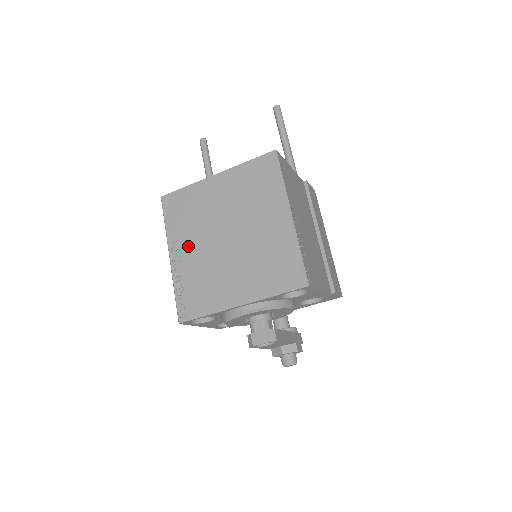
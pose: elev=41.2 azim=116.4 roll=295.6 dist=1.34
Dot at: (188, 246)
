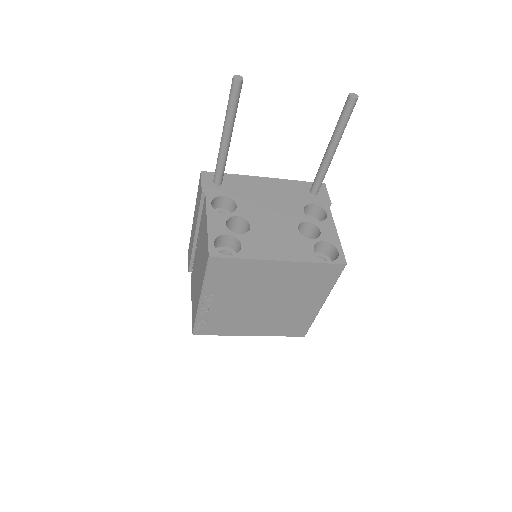
Dot at: (224, 299)
